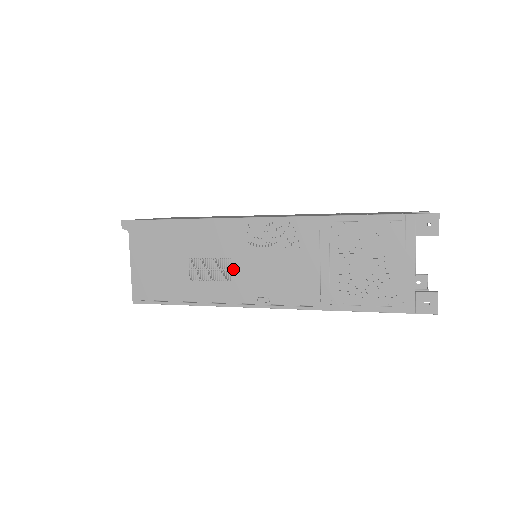
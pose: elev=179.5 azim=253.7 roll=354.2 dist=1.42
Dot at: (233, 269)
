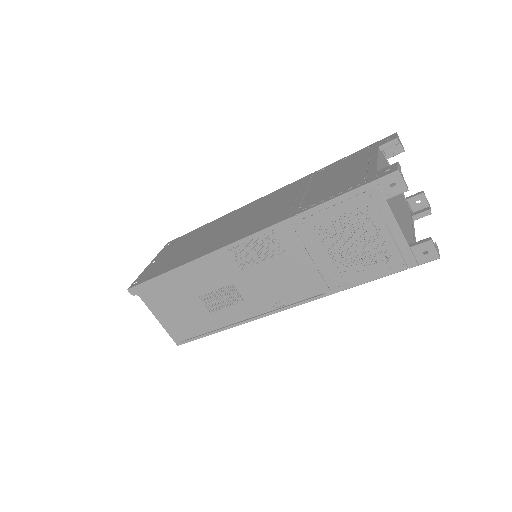
Dot at: (240, 291)
